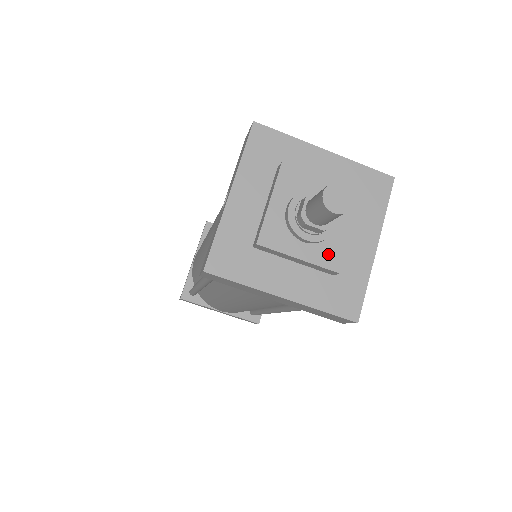
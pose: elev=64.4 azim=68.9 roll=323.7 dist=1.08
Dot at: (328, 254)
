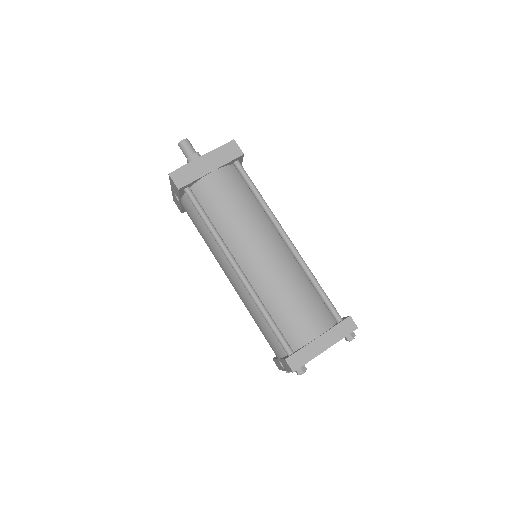
Dot at: occluded
